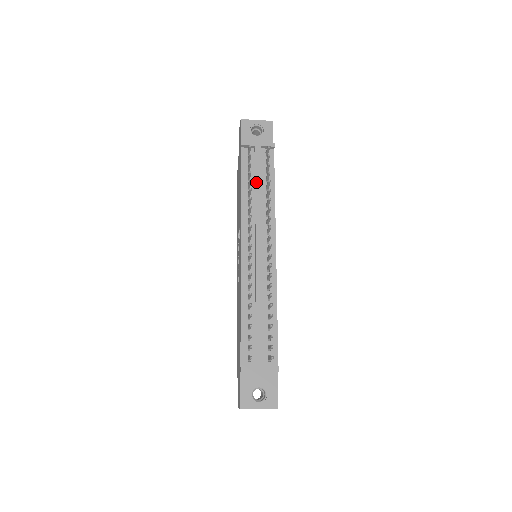
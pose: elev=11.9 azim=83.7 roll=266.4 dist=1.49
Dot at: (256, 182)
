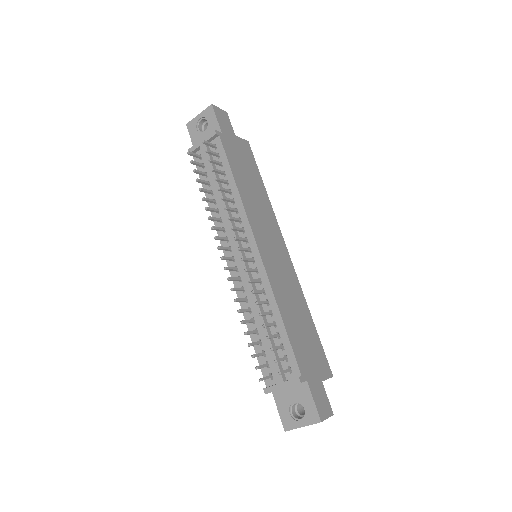
Dot at: (213, 184)
